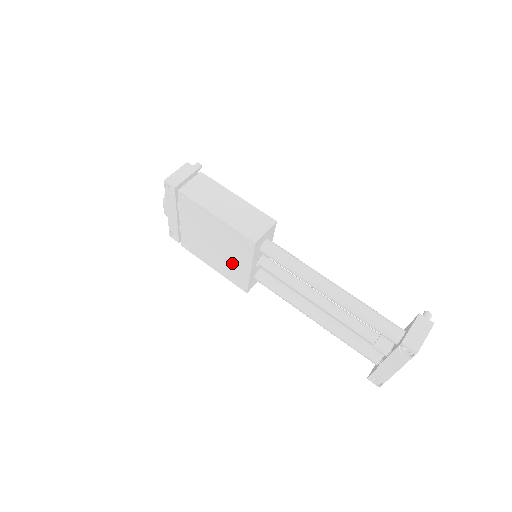
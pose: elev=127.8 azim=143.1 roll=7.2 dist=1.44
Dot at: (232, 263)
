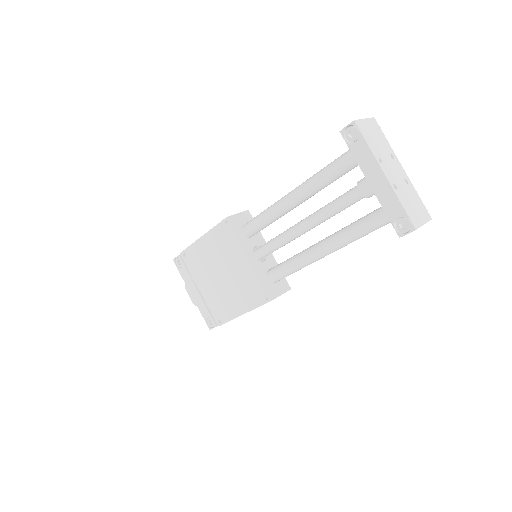
Dot at: (240, 276)
